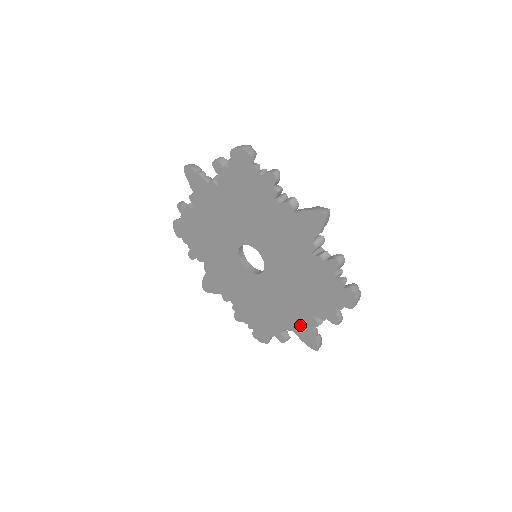
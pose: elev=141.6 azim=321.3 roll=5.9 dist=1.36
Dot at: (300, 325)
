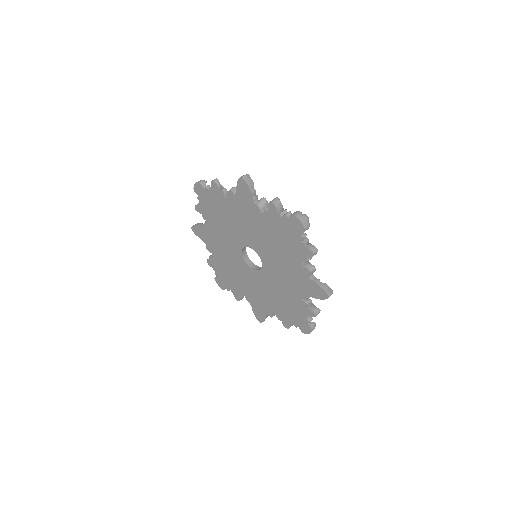
Dot at: (259, 307)
